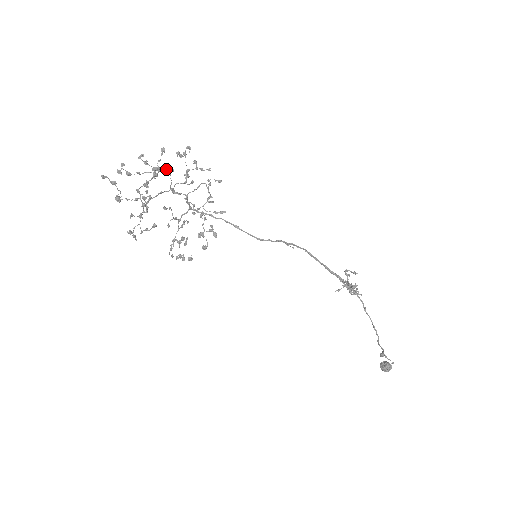
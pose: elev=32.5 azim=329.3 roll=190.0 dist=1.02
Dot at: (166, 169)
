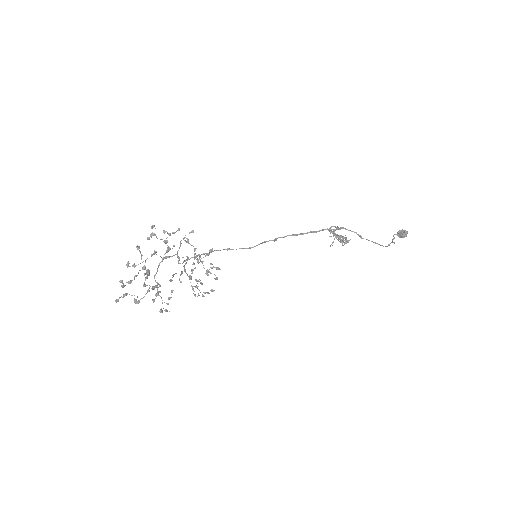
Dot at: occluded
